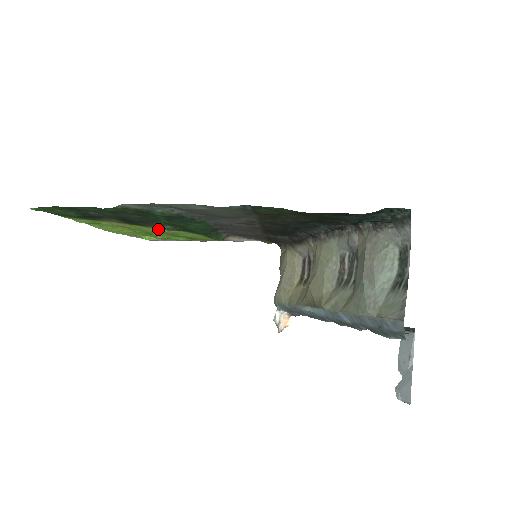
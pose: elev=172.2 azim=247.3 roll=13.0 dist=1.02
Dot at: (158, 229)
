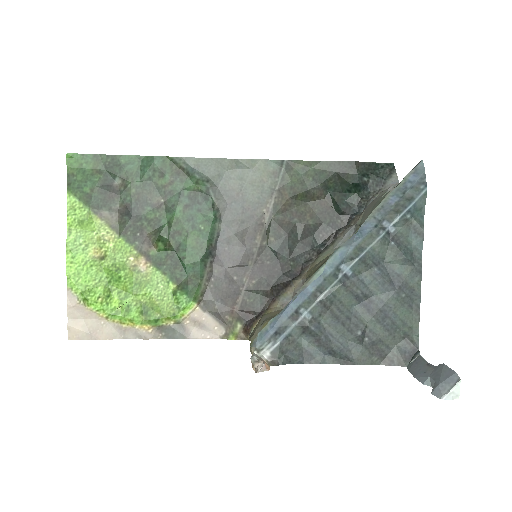
Dot at: (137, 260)
